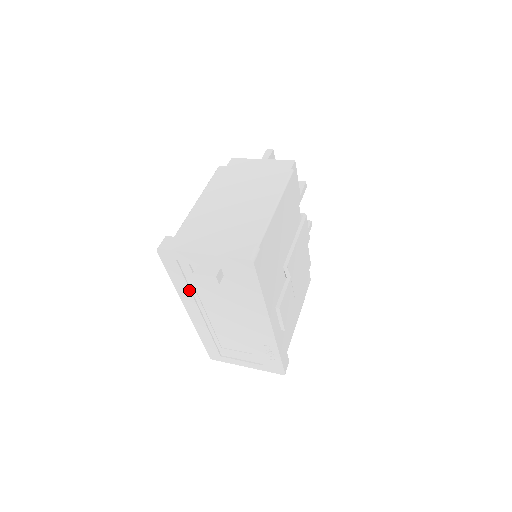
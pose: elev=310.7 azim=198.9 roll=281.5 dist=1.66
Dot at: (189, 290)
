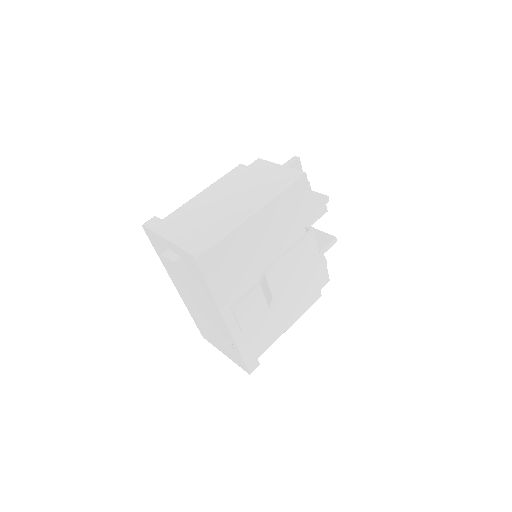
Dot at: (170, 268)
